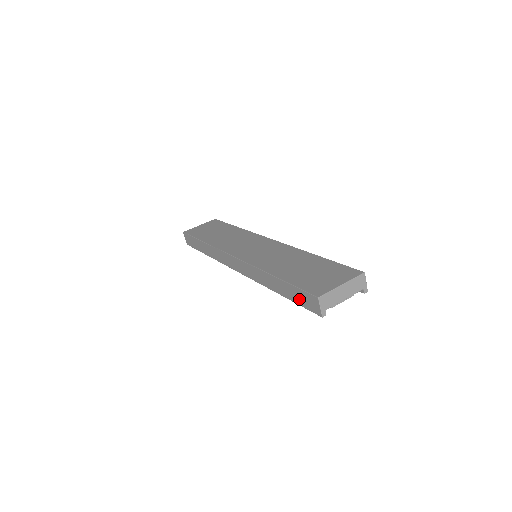
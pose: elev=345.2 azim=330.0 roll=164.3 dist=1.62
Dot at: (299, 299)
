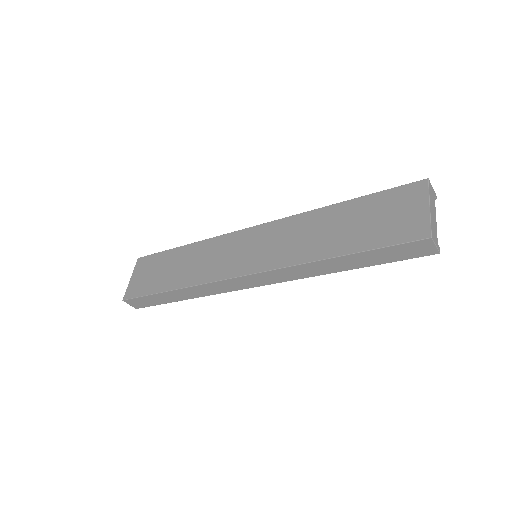
Dot at: (391, 257)
